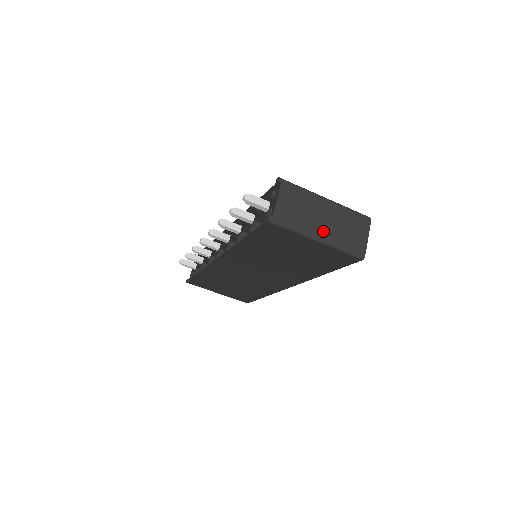
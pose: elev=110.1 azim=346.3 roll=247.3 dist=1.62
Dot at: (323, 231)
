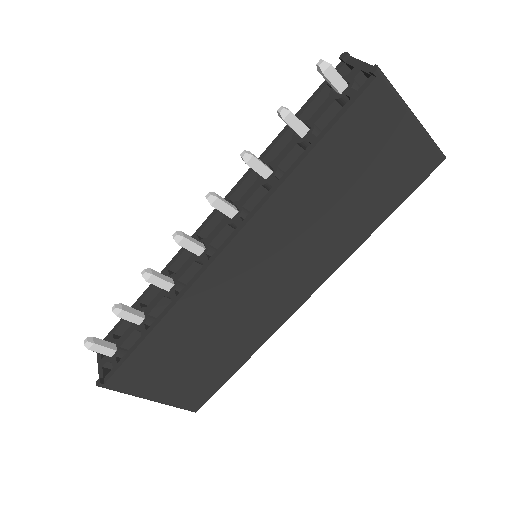
Dot at: occluded
